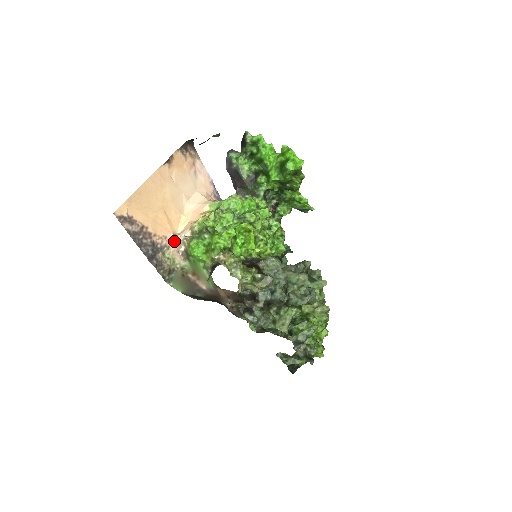
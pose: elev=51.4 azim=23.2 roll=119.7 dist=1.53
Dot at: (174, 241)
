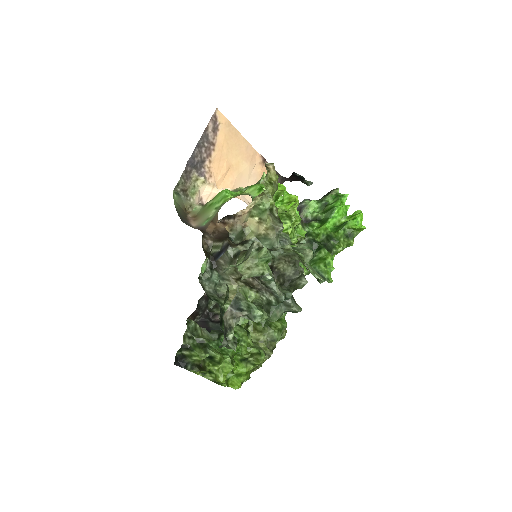
Dot at: (211, 186)
